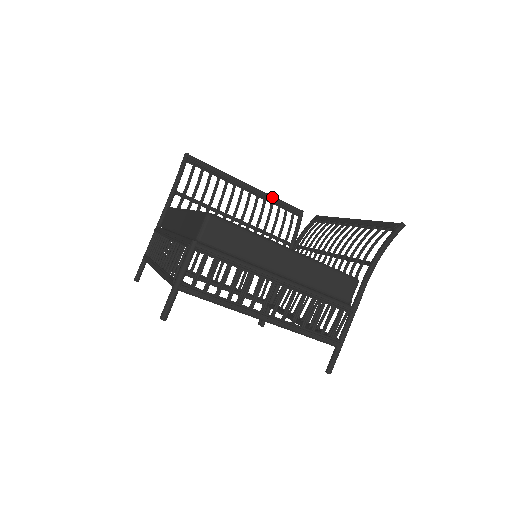
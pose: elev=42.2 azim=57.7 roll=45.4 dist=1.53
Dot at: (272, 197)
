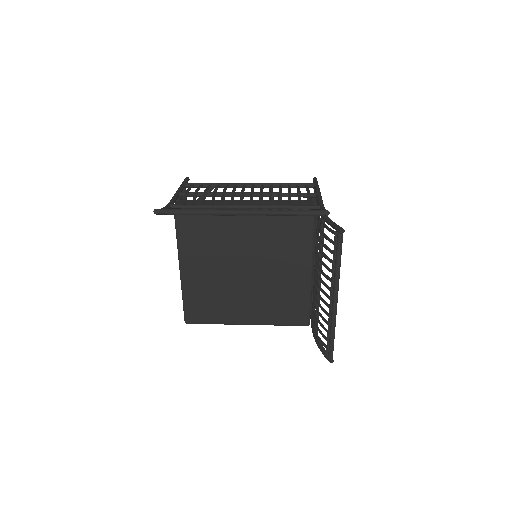
Dot at: (277, 215)
